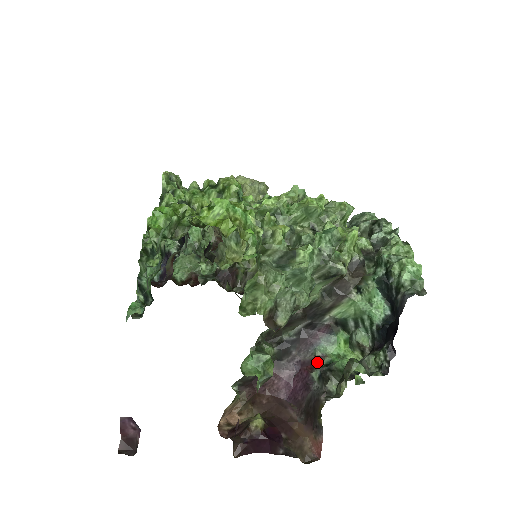
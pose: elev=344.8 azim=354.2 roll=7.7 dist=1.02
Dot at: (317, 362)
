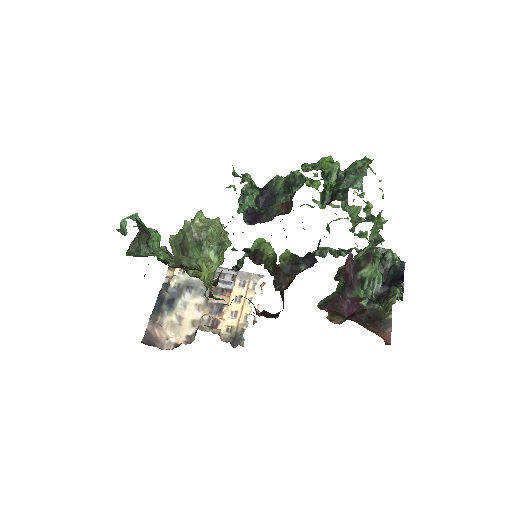
Dot at: (360, 297)
